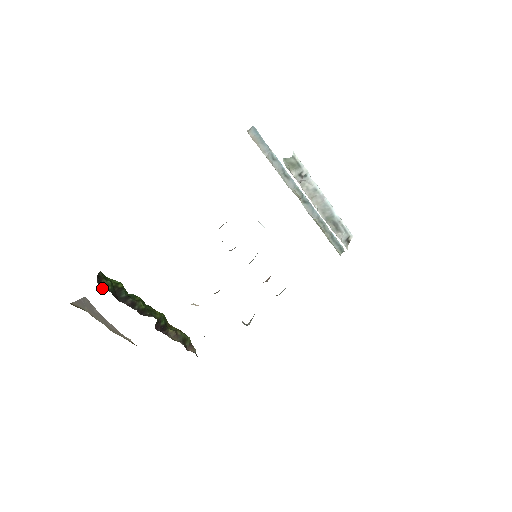
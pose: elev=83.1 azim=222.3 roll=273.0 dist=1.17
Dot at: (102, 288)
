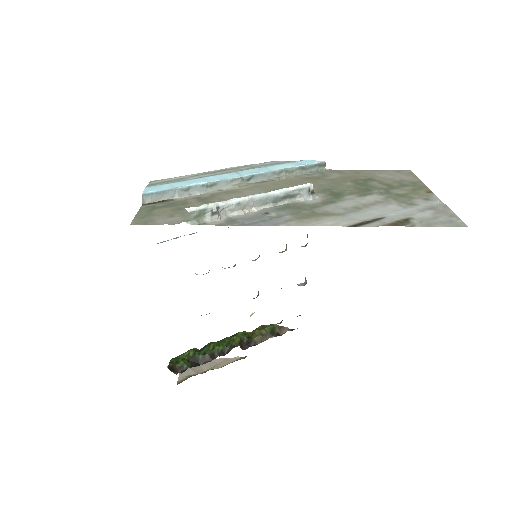
Dot at: (181, 373)
